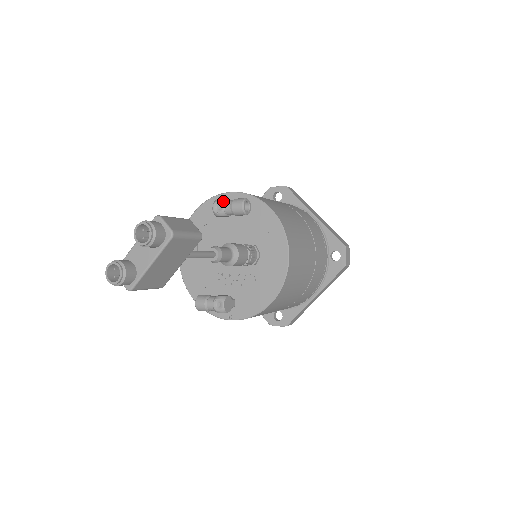
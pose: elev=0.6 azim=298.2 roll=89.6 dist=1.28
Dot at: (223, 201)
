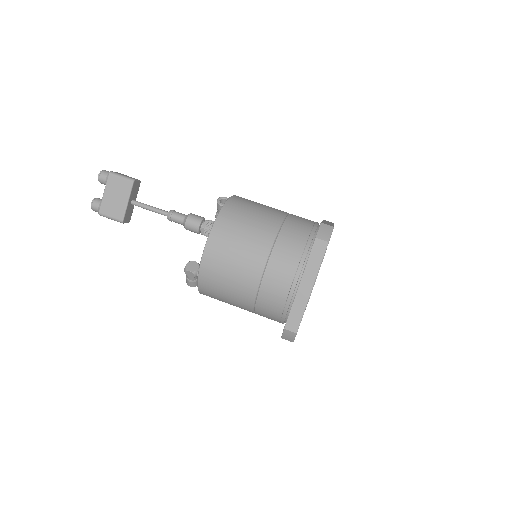
Dot at: occluded
